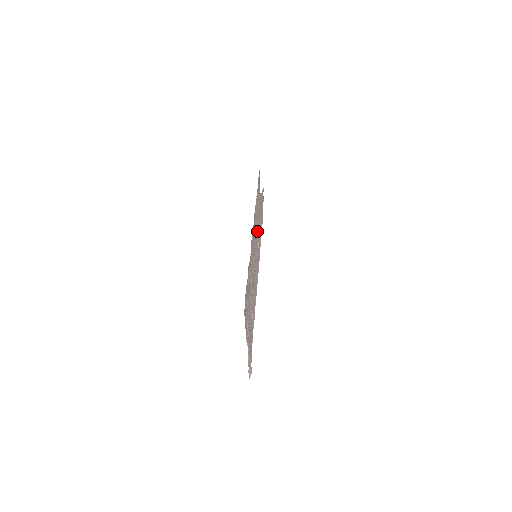
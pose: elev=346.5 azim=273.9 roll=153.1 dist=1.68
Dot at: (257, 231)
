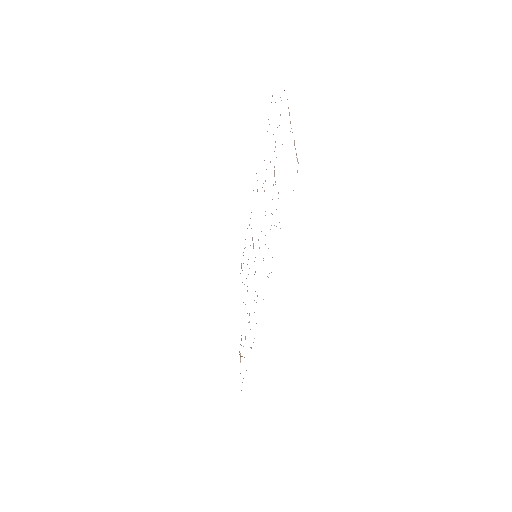
Dot at: occluded
